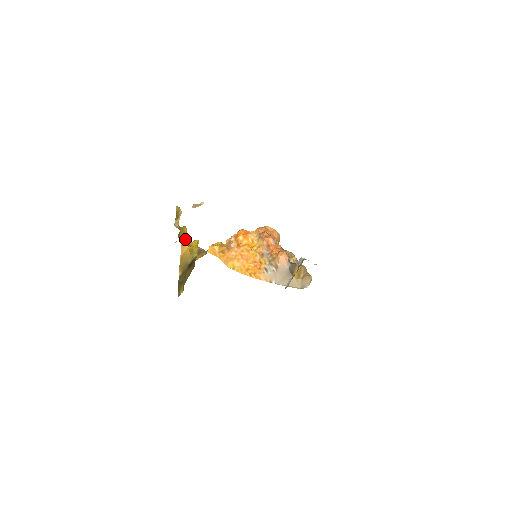
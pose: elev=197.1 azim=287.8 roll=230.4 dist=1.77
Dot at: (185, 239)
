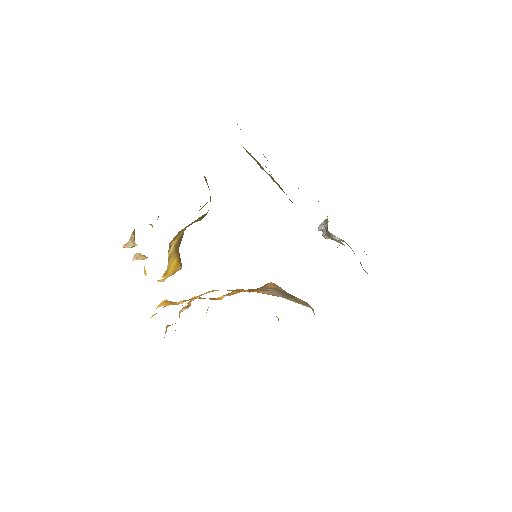
Dot at: occluded
